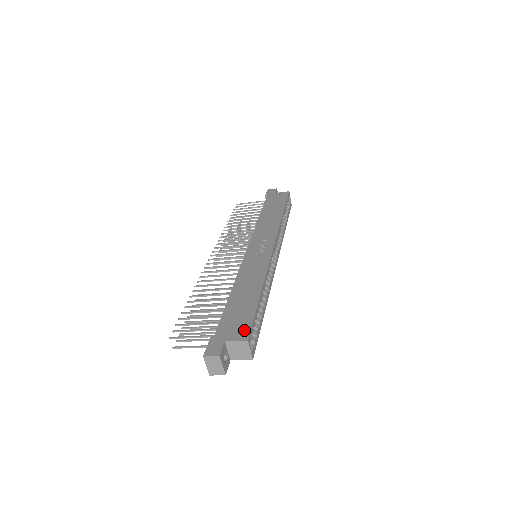
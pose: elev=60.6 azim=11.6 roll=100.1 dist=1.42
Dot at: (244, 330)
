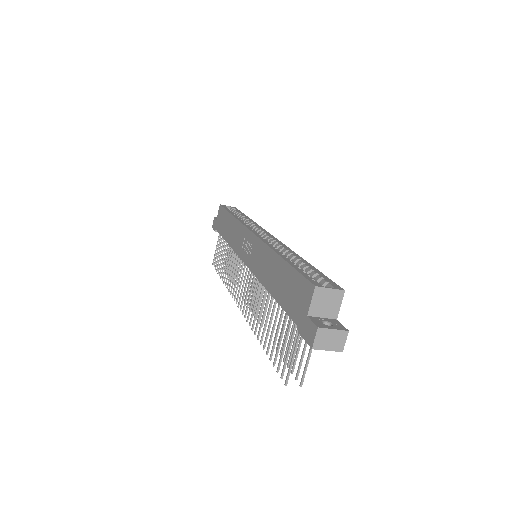
Dot at: (305, 288)
